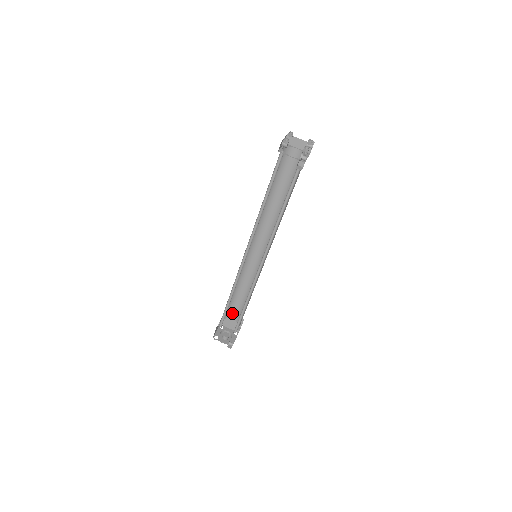
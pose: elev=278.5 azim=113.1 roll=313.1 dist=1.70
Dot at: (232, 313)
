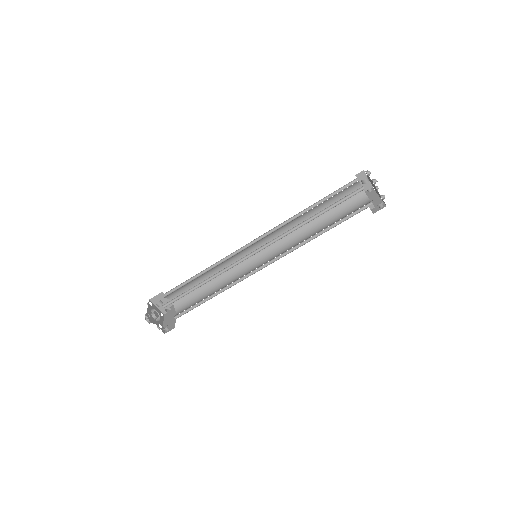
Dot at: (175, 294)
